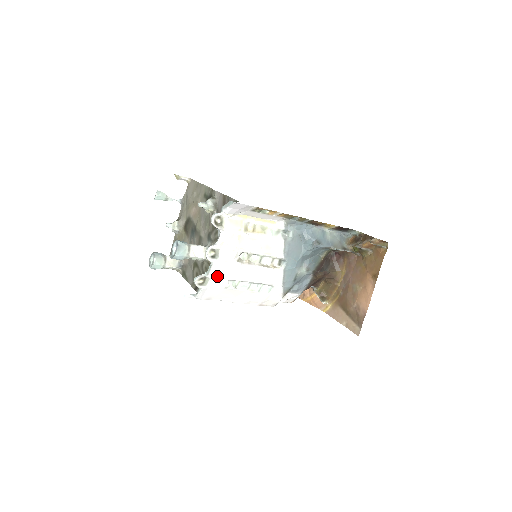
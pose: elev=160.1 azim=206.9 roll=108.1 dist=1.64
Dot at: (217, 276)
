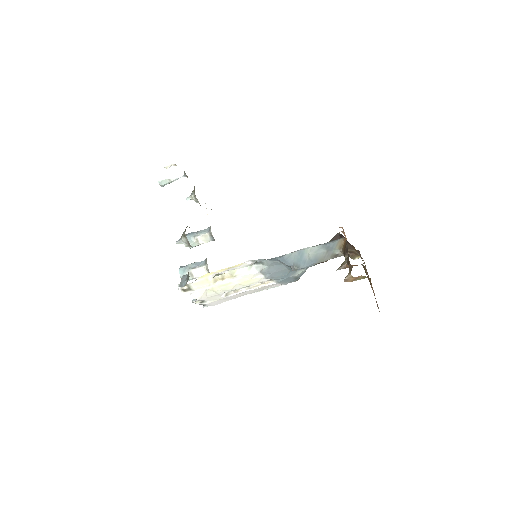
Dot at: (217, 304)
